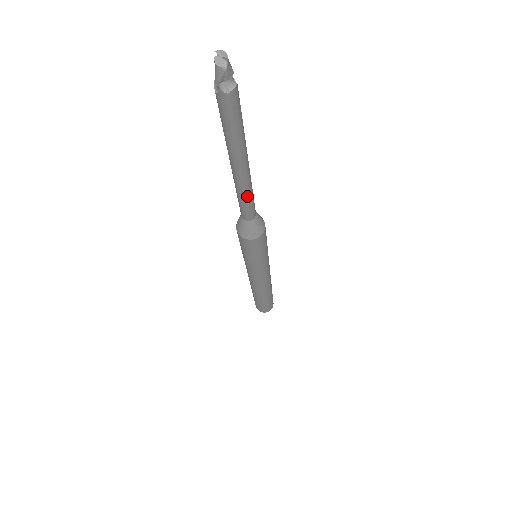
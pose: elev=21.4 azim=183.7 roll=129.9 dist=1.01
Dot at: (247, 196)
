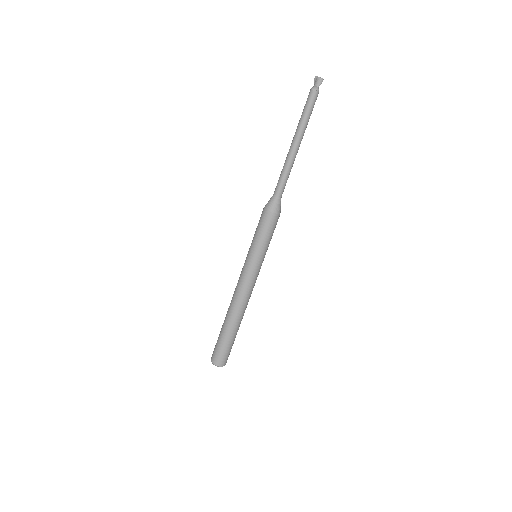
Dot at: occluded
